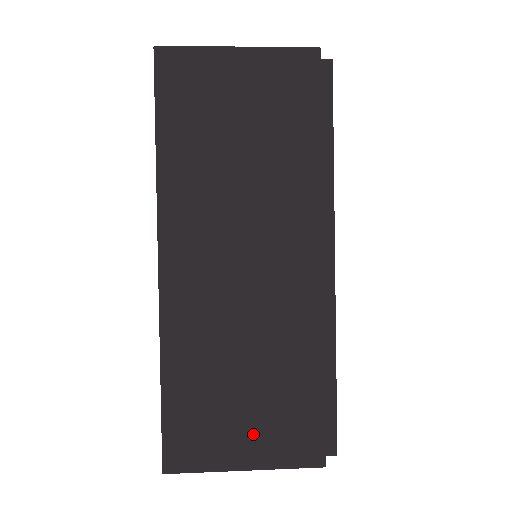
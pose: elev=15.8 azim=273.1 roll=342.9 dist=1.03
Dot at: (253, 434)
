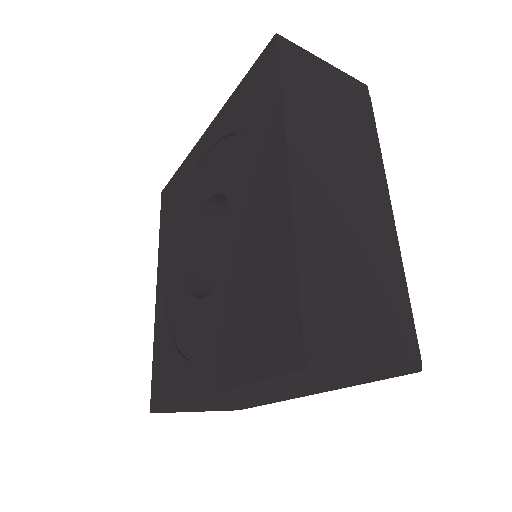
Dot at: (371, 333)
